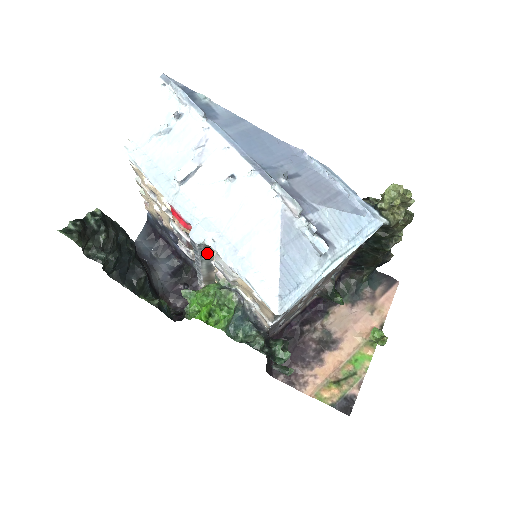
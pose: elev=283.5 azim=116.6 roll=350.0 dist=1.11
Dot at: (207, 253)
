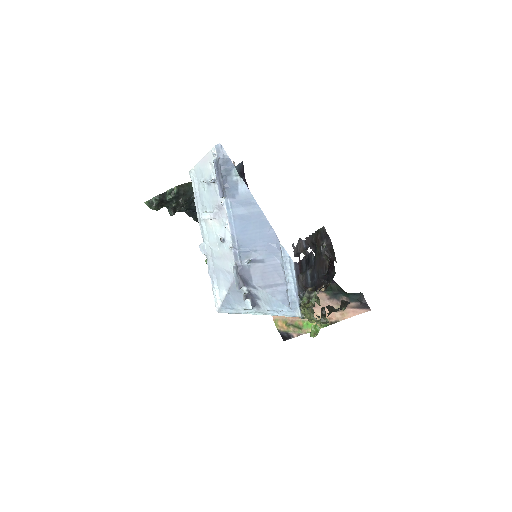
Dot at: occluded
